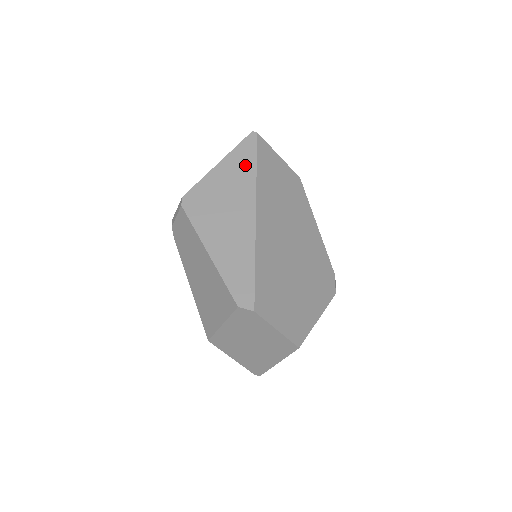
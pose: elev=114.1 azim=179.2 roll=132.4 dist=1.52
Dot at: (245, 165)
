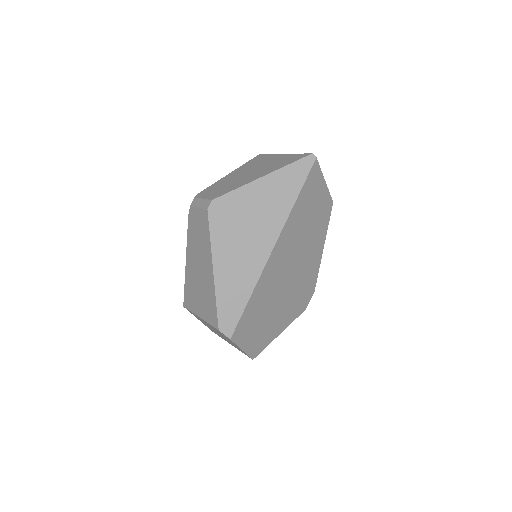
Dot at: (287, 192)
